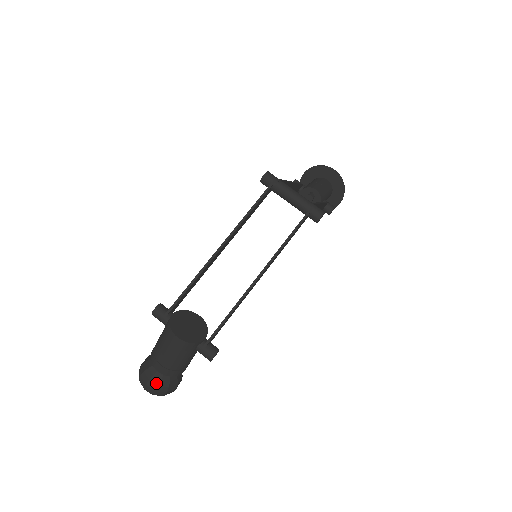
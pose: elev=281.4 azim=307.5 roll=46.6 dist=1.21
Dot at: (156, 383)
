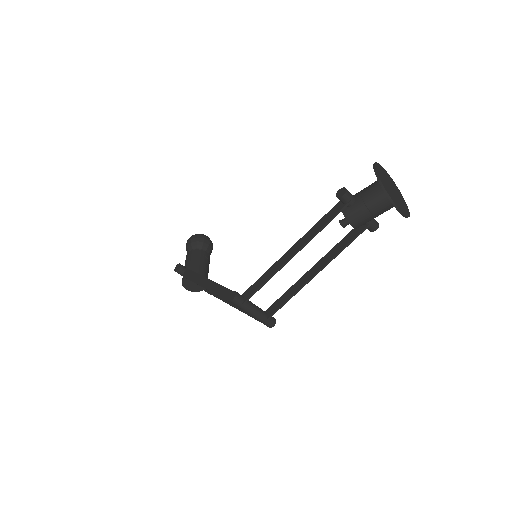
Dot at: occluded
